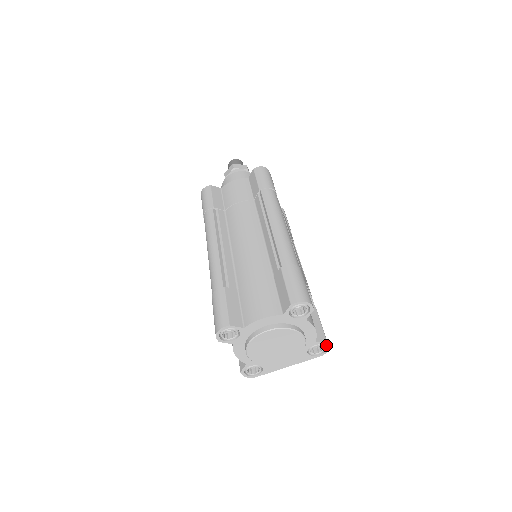
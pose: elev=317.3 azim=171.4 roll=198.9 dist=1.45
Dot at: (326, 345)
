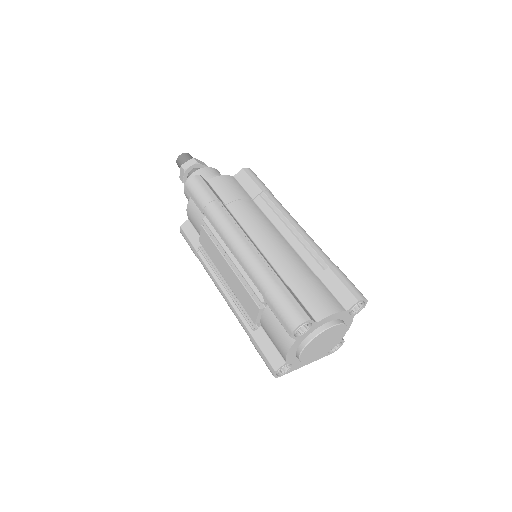
Dot at: (343, 342)
